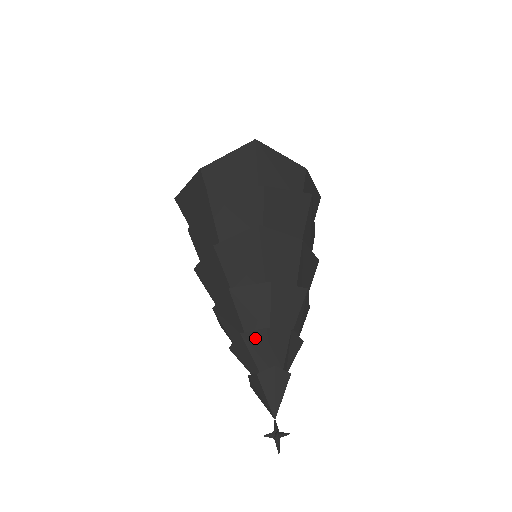
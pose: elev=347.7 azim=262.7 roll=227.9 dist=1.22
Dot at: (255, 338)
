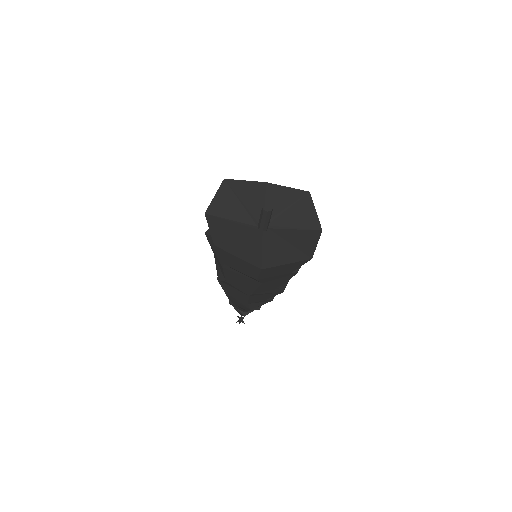
Dot at: occluded
